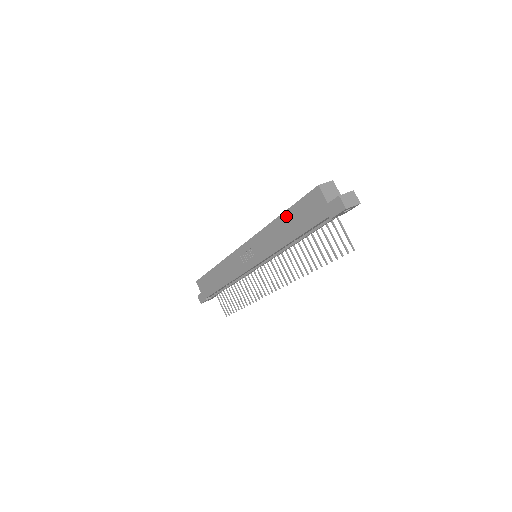
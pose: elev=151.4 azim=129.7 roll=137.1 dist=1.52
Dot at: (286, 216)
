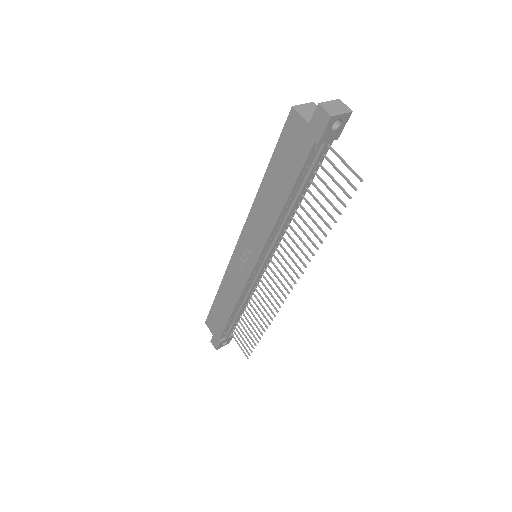
Dot at: (269, 175)
